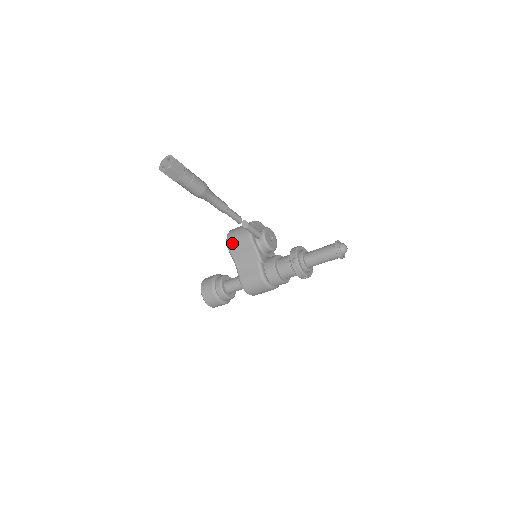
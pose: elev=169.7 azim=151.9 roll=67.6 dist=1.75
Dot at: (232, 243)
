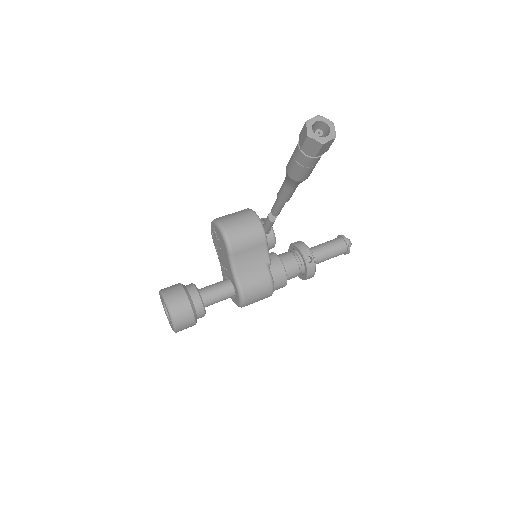
Dot at: (237, 240)
